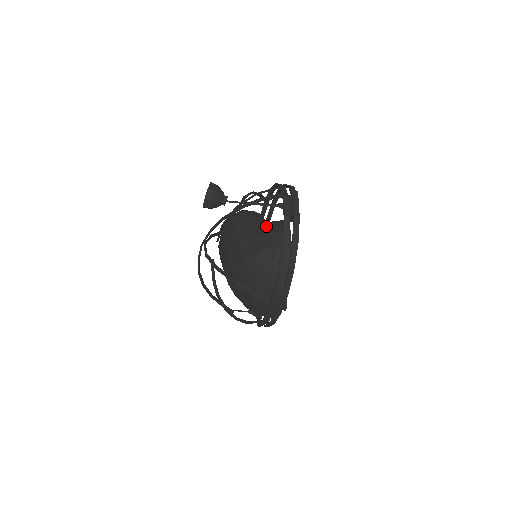
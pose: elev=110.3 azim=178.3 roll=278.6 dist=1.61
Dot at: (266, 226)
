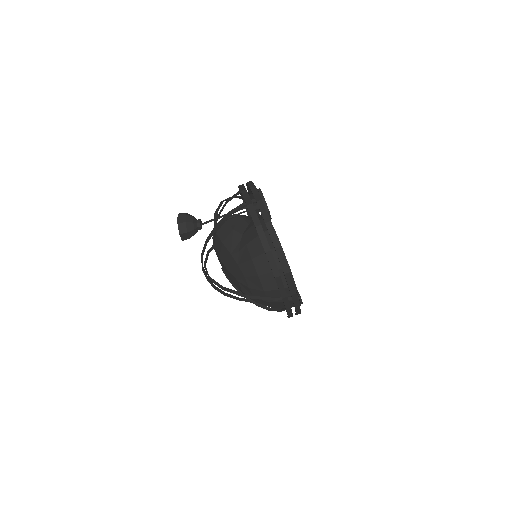
Dot at: (249, 229)
